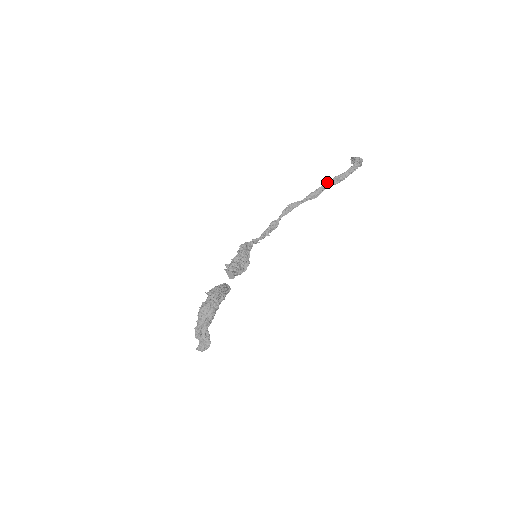
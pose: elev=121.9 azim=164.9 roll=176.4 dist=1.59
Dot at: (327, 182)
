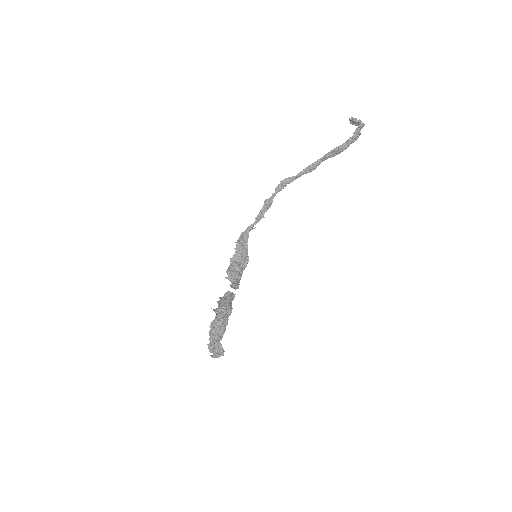
Dot at: (324, 156)
